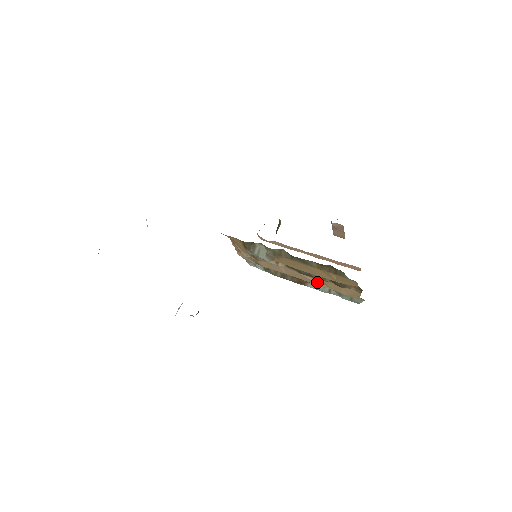
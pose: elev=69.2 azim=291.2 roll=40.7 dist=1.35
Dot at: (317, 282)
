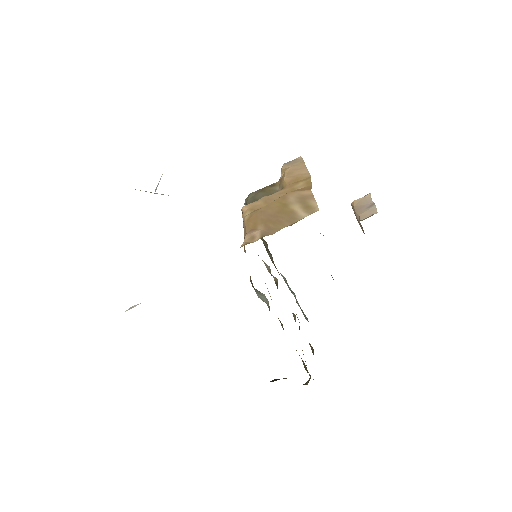
Dot at: occluded
